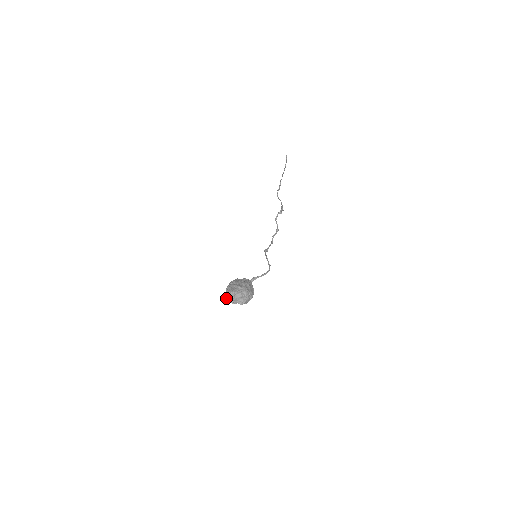
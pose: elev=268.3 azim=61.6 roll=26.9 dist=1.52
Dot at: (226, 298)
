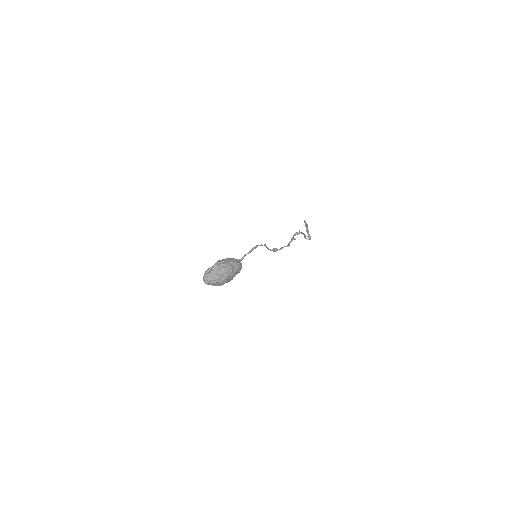
Dot at: (205, 283)
